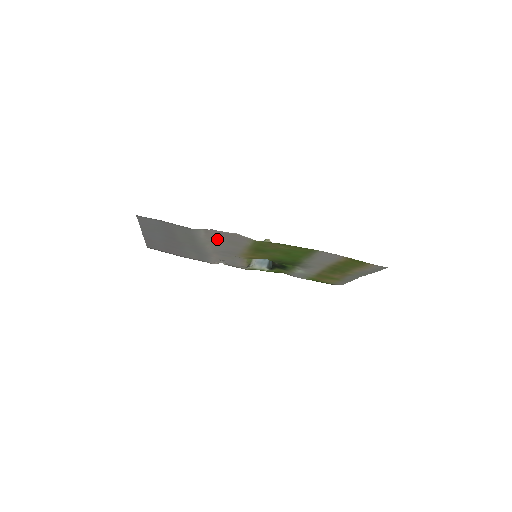
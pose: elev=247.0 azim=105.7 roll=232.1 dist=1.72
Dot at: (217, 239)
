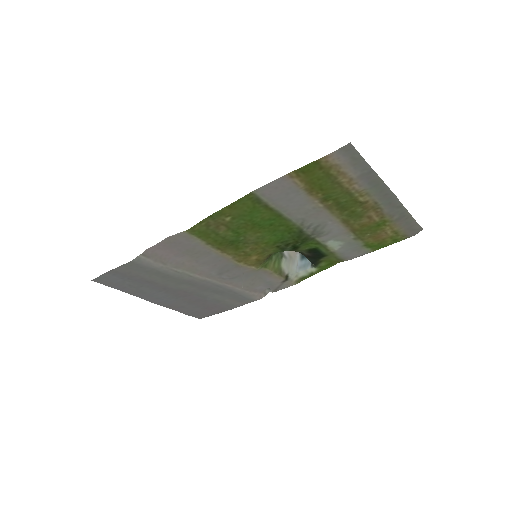
Dot at: (178, 259)
